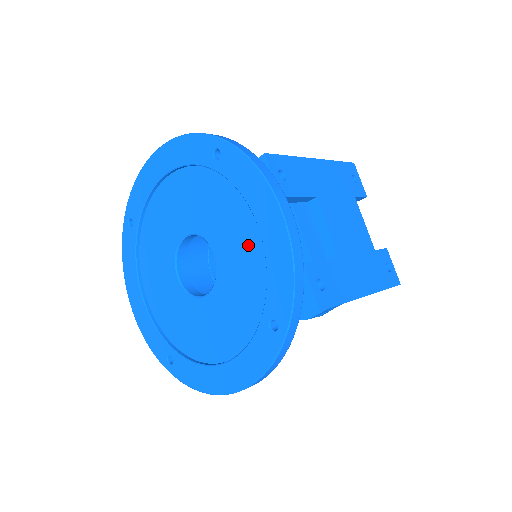
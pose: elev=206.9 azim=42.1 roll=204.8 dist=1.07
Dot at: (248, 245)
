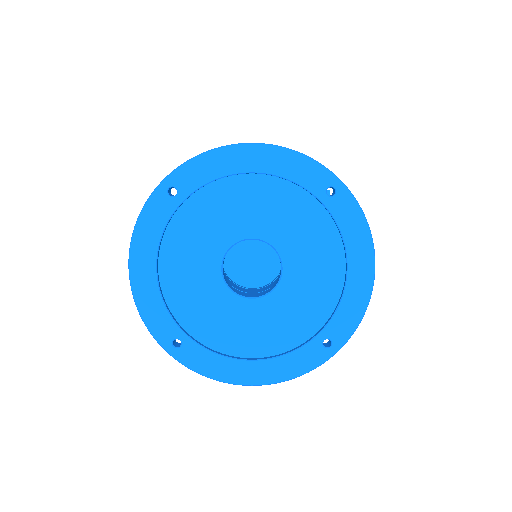
Dot at: (326, 275)
